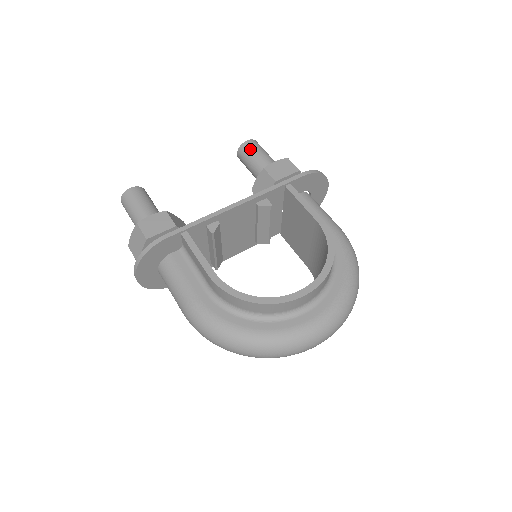
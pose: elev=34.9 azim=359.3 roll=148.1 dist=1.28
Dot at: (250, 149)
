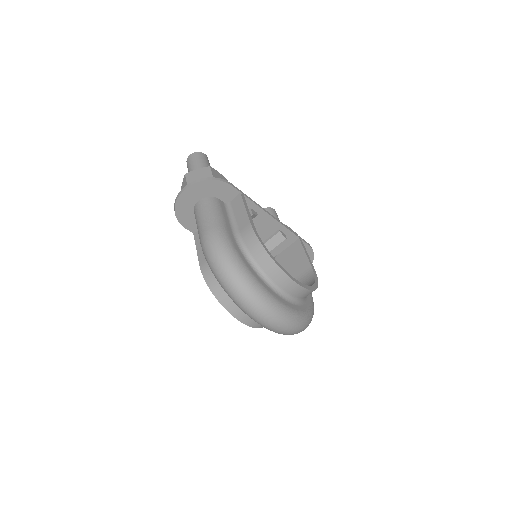
Dot at: (274, 213)
